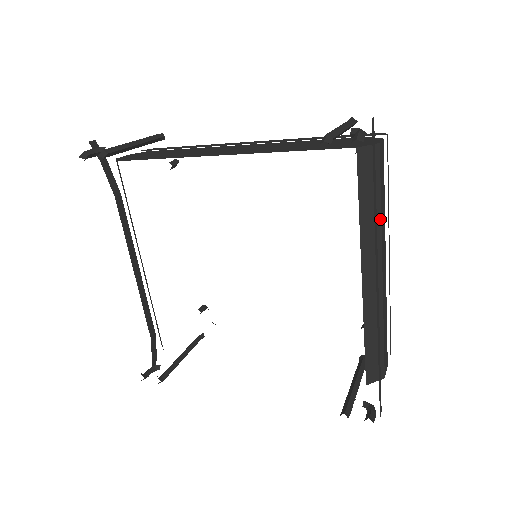
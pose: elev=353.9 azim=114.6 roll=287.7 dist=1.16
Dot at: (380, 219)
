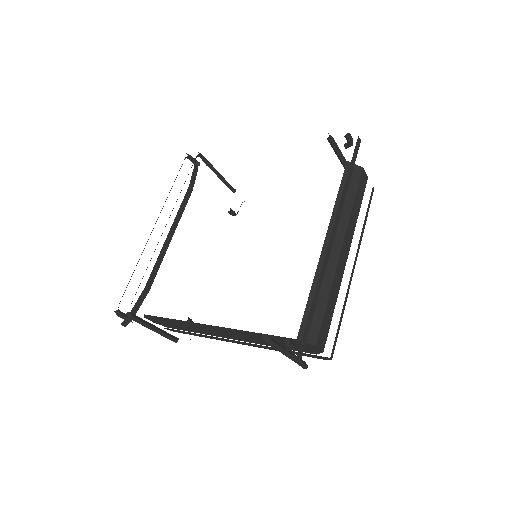
Dot at: (351, 211)
